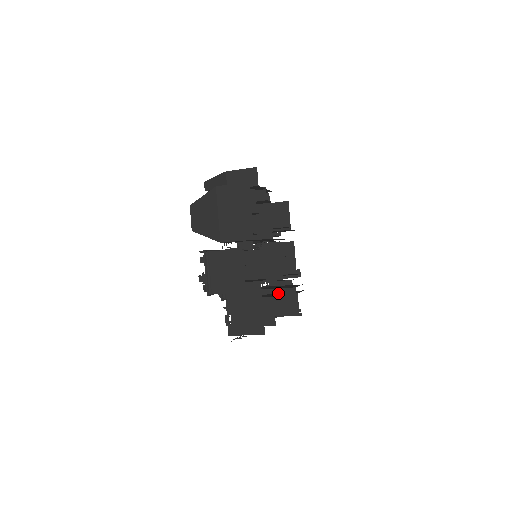
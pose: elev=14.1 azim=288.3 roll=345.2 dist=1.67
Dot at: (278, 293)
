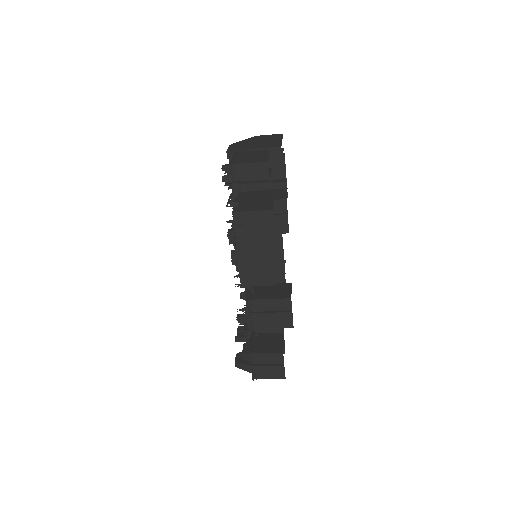
Dot at: (271, 286)
